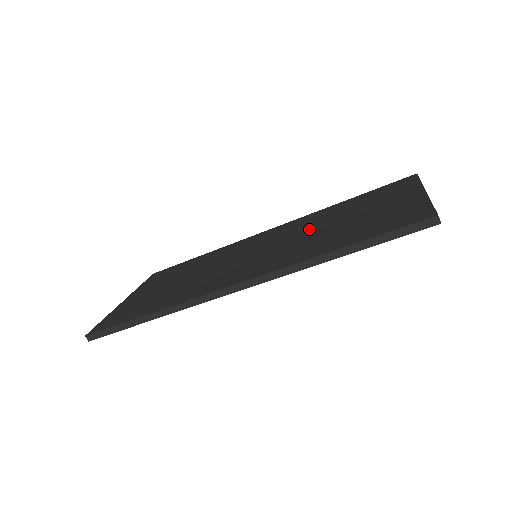
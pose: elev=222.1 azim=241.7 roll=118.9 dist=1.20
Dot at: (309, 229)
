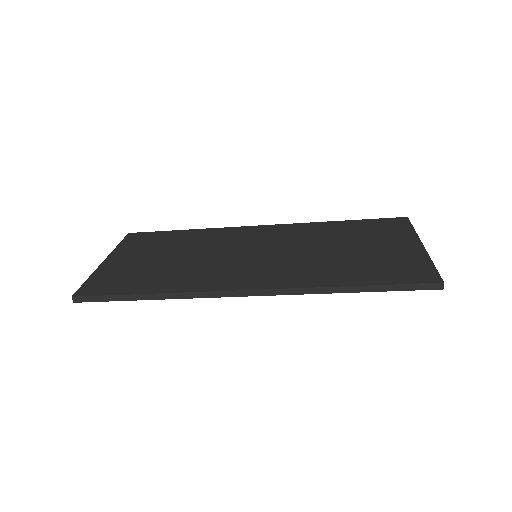
Dot at: (311, 245)
